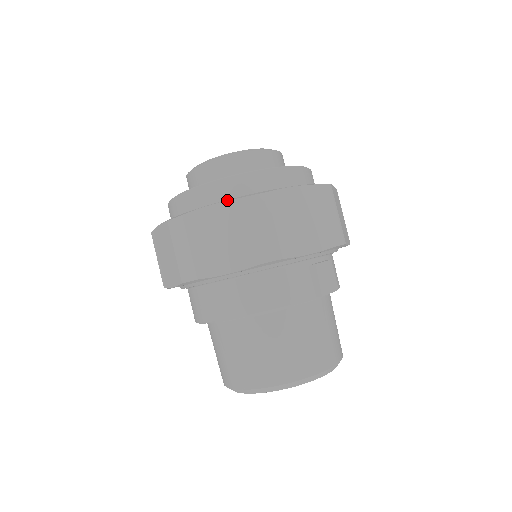
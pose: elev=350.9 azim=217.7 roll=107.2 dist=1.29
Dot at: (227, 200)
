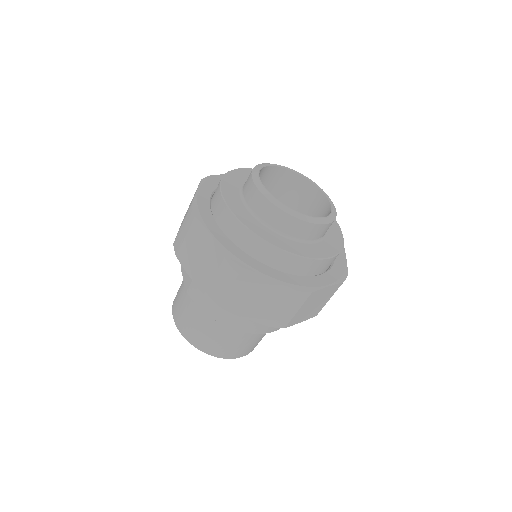
Dot at: (337, 284)
